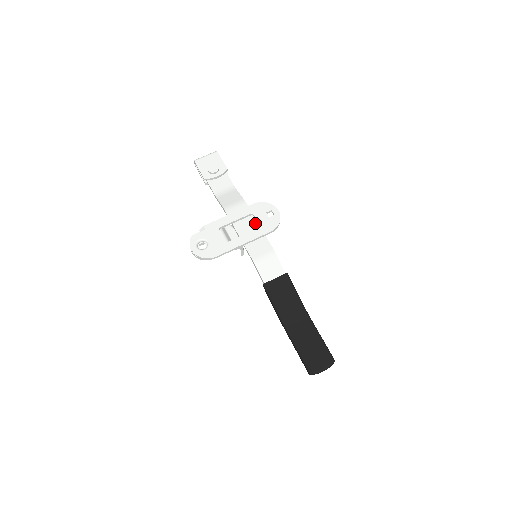
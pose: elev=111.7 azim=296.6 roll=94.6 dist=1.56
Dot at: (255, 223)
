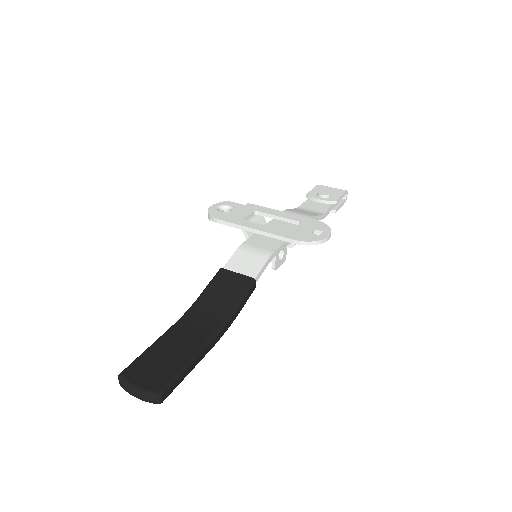
Dot at: occluded
